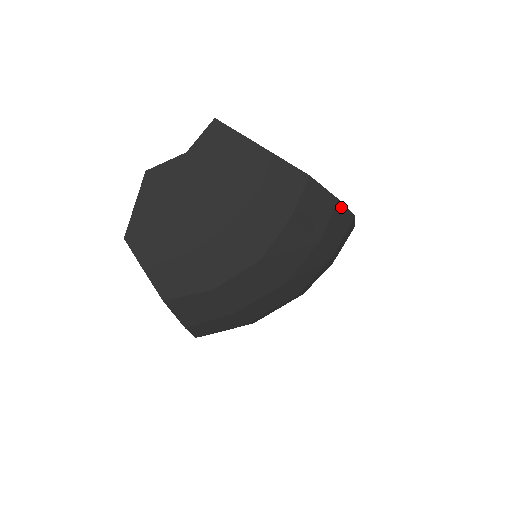
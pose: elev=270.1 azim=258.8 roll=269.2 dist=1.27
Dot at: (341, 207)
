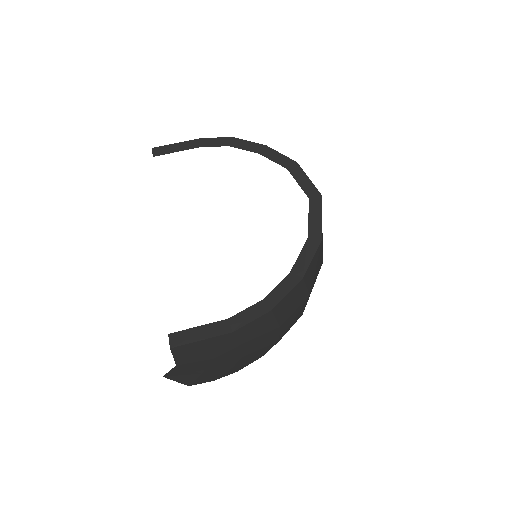
Dot at: (308, 269)
